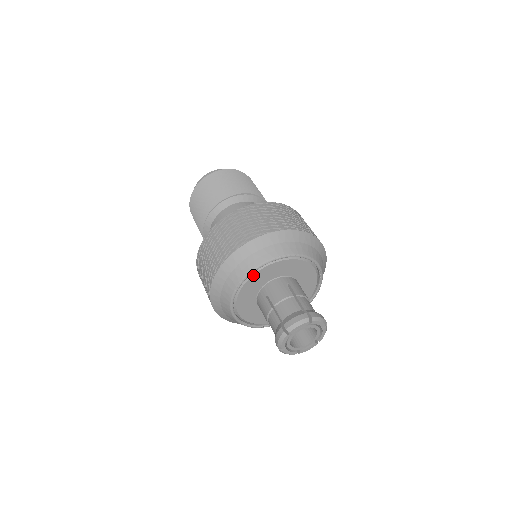
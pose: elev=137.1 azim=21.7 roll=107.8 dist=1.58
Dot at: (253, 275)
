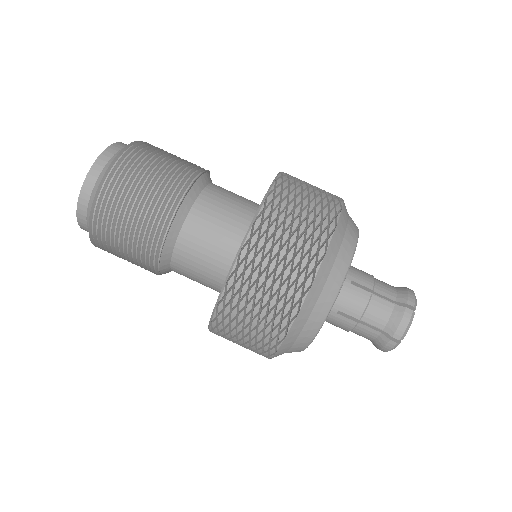
Dot at: occluded
